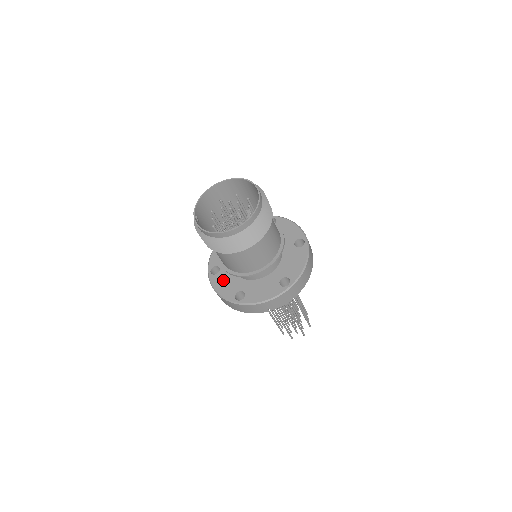
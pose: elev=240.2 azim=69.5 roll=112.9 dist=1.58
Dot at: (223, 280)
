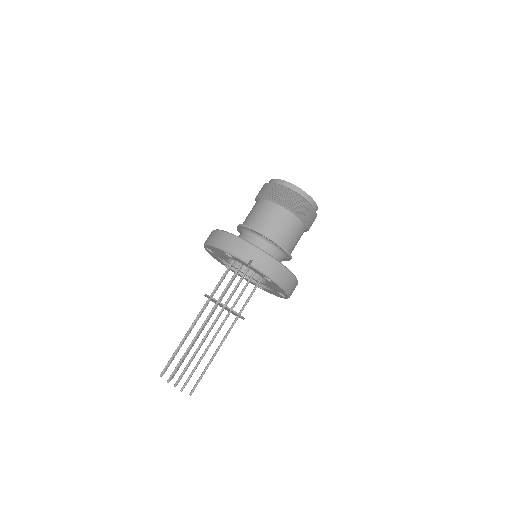
Dot at: occluded
